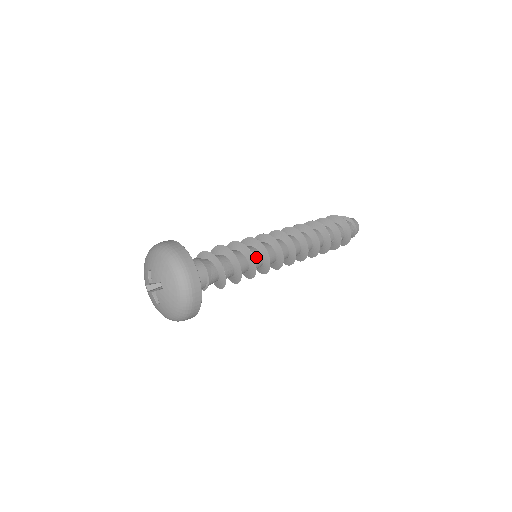
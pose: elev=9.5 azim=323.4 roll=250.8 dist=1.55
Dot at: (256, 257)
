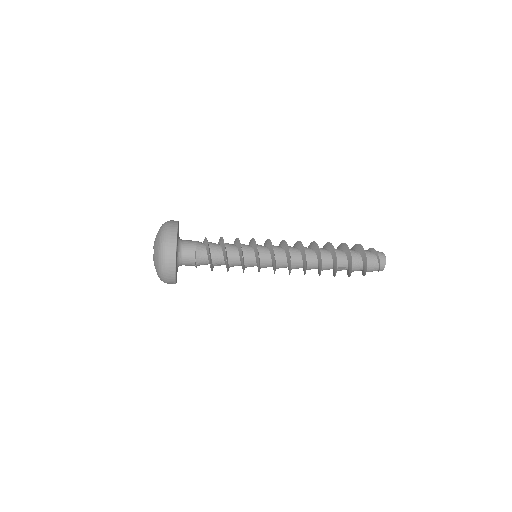
Dot at: (249, 256)
